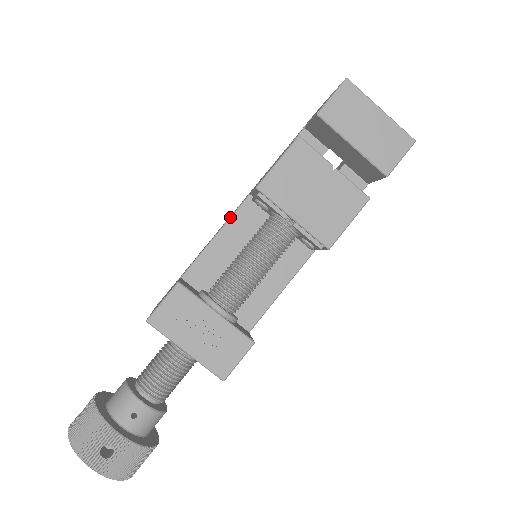
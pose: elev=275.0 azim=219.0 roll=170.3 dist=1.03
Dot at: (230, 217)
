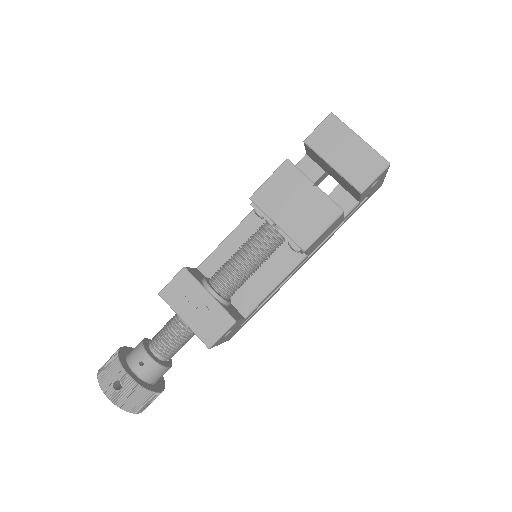
Dot at: occluded
